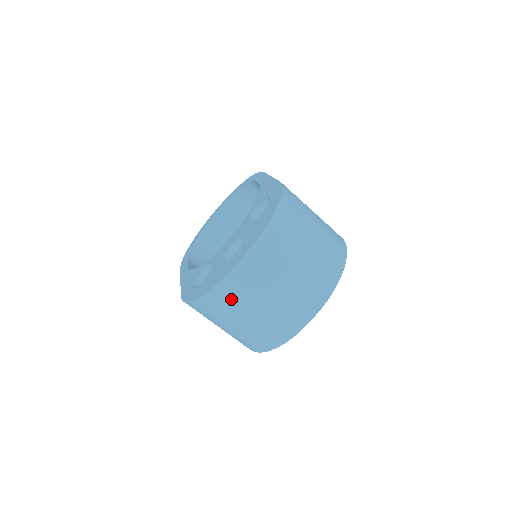
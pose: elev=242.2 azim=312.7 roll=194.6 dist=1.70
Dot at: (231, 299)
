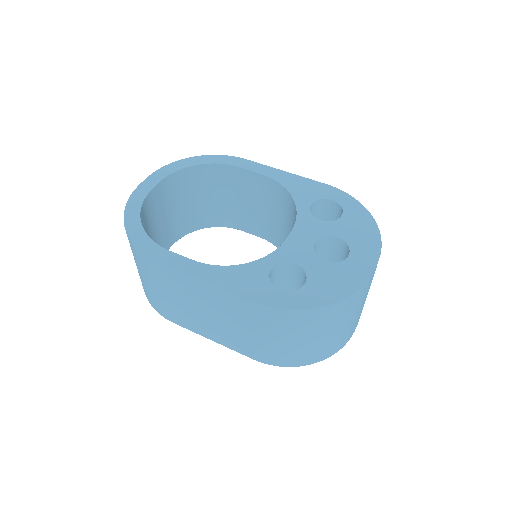
Dot at: (353, 306)
